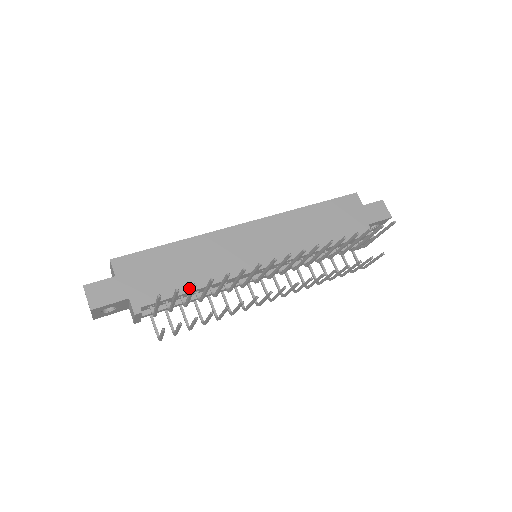
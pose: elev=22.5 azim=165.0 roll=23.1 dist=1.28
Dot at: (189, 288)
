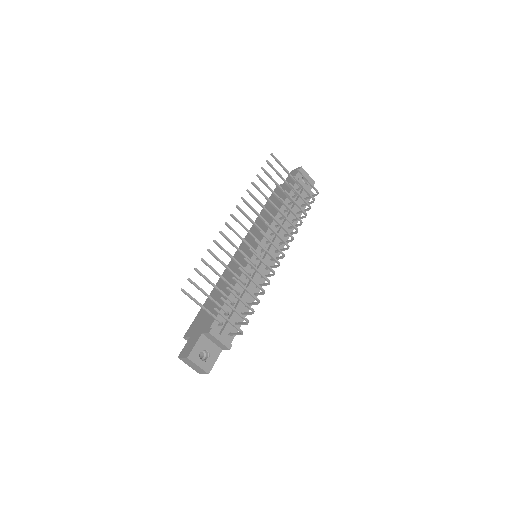
Dot at: occluded
